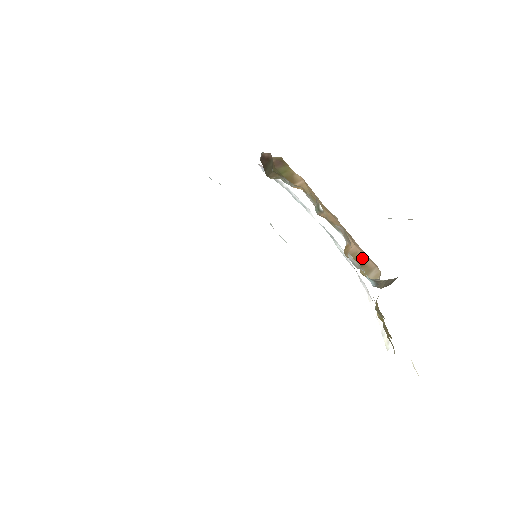
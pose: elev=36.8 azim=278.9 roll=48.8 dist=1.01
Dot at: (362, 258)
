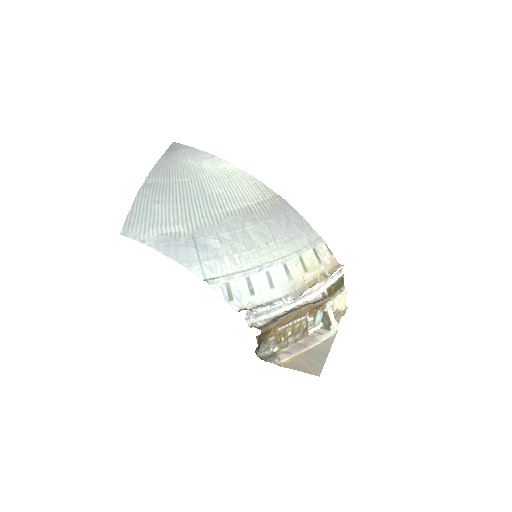
Dot at: (317, 307)
